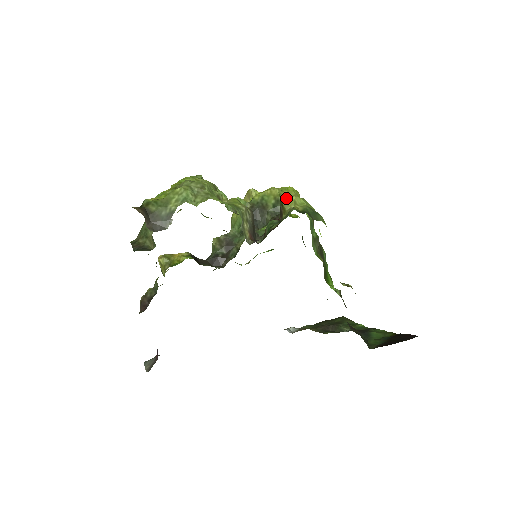
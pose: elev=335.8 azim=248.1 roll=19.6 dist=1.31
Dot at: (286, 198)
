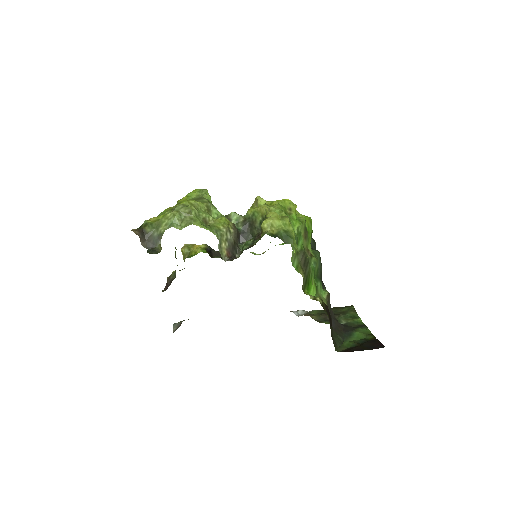
Dot at: (264, 221)
